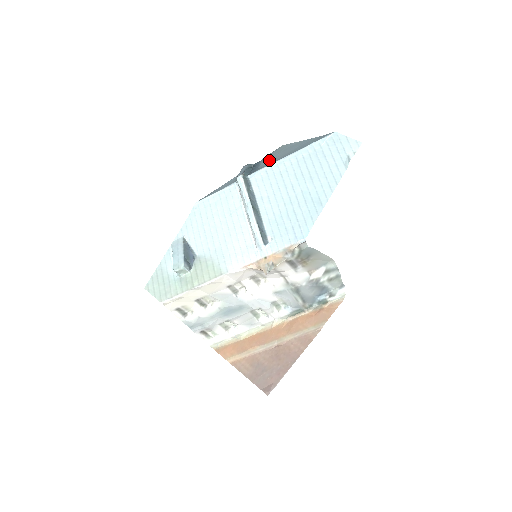
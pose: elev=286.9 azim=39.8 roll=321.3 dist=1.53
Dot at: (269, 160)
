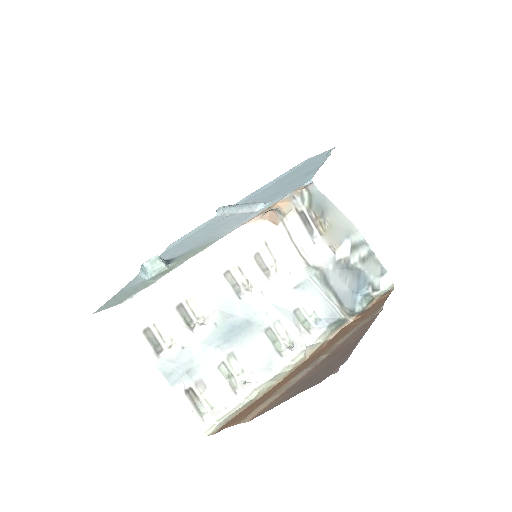
Dot at: occluded
